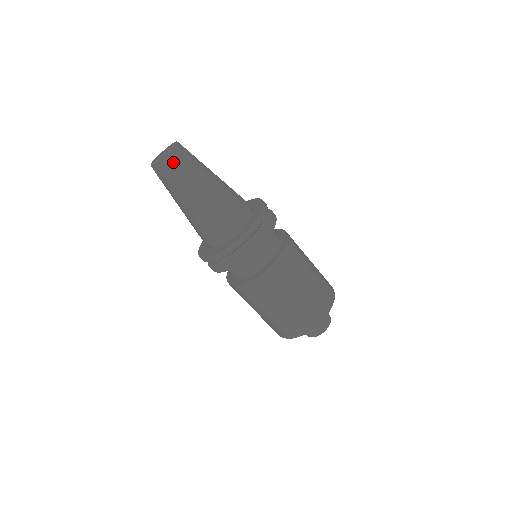
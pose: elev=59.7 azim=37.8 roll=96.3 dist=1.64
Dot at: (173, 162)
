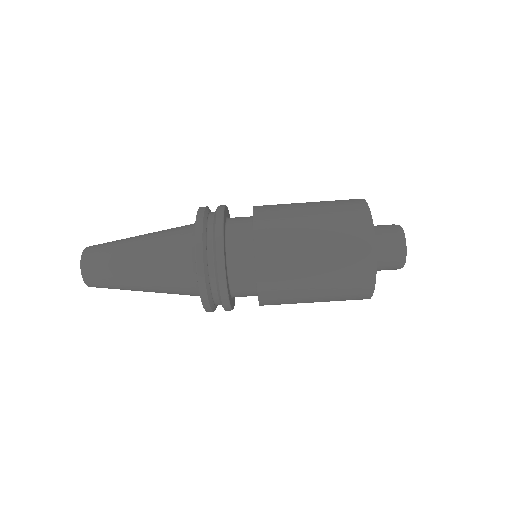
Dot at: (95, 282)
